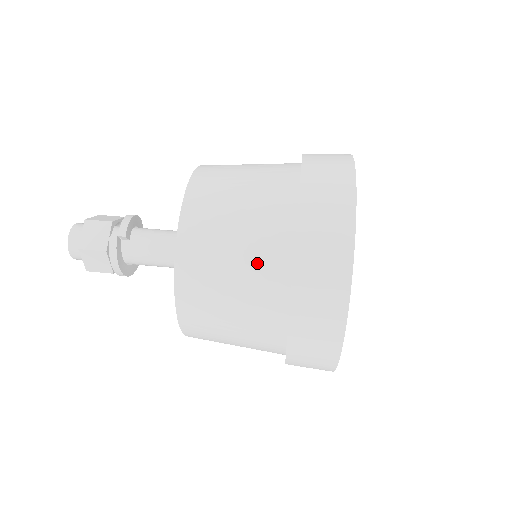
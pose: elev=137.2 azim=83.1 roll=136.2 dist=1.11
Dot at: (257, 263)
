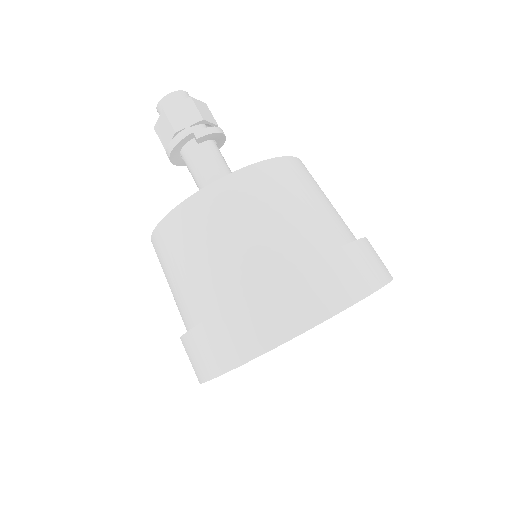
Dot at: (233, 264)
